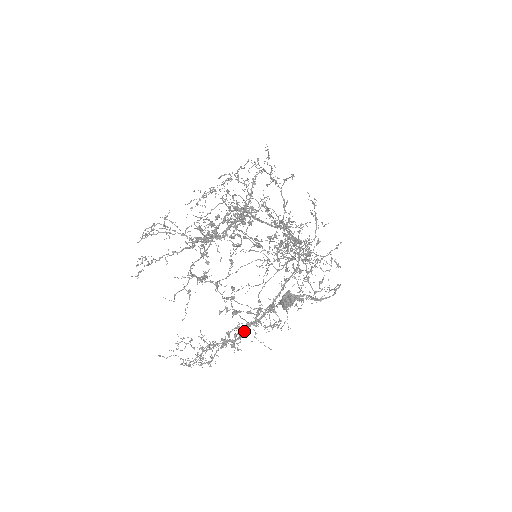
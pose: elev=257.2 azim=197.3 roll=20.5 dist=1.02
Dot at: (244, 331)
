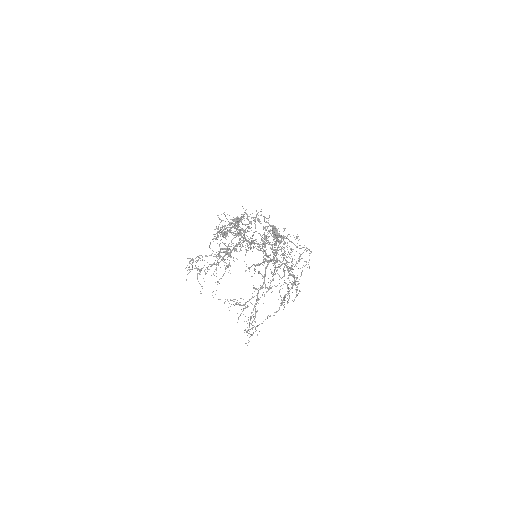
Dot at: (264, 276)
